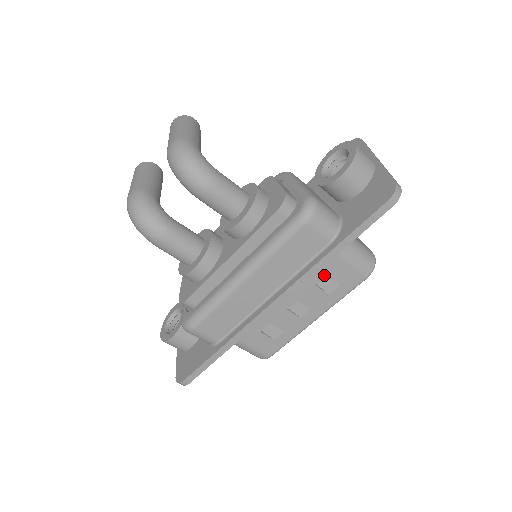
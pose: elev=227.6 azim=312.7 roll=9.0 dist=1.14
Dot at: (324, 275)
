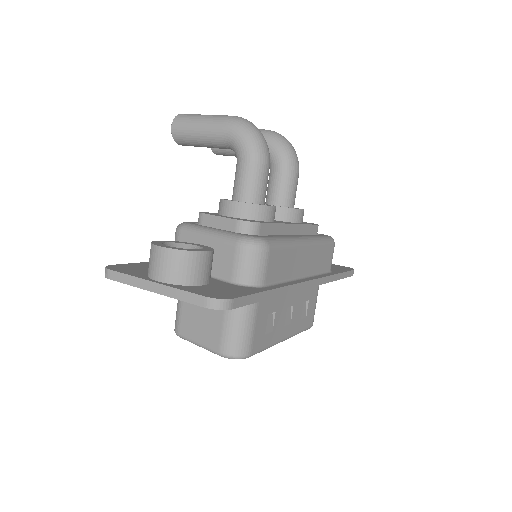
Dot at: (309, 298)
